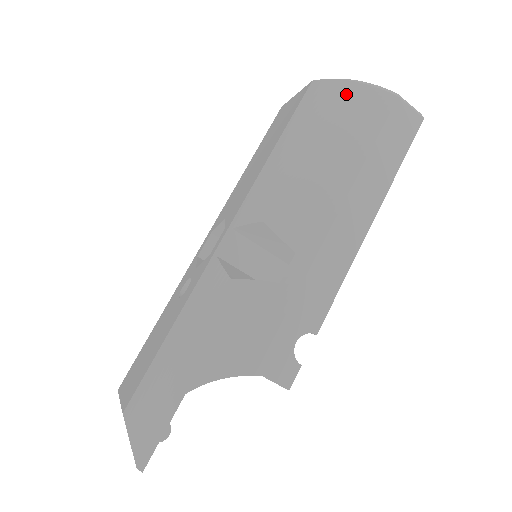
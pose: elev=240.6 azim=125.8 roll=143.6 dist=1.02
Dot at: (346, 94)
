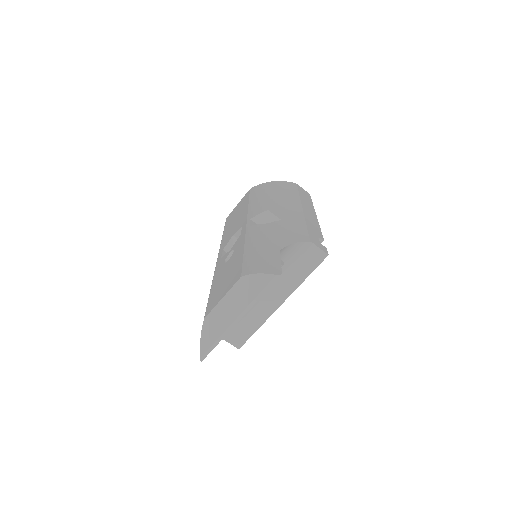
Dot at: (274, 183)
